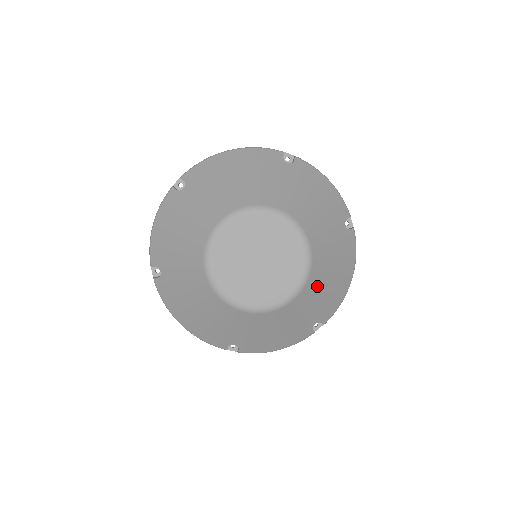
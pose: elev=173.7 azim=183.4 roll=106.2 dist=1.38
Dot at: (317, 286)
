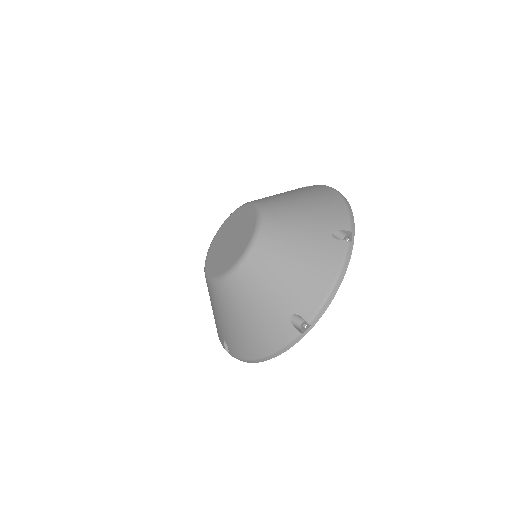
Dot at: (283, 209)
